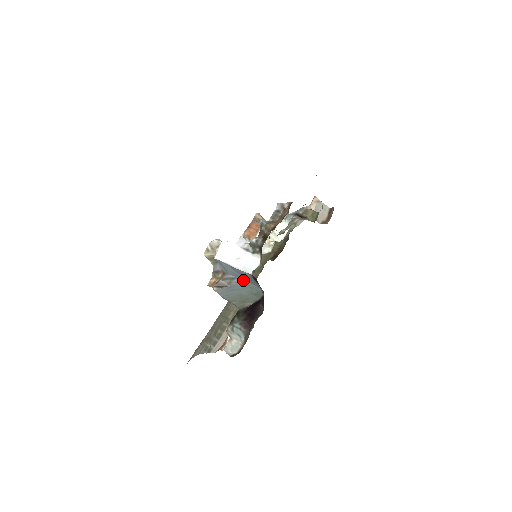
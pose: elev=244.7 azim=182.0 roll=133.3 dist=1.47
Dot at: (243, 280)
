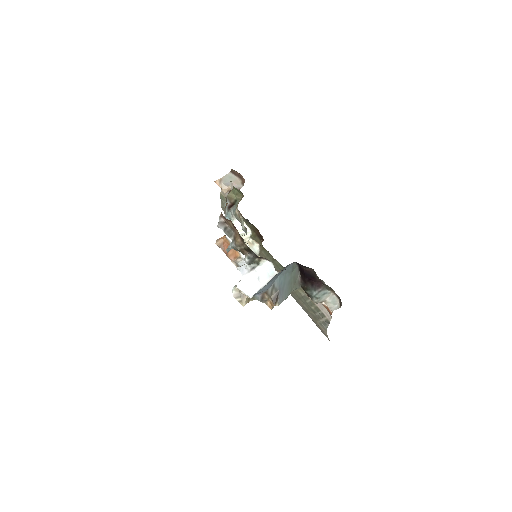
Dot at: (278, 278)
